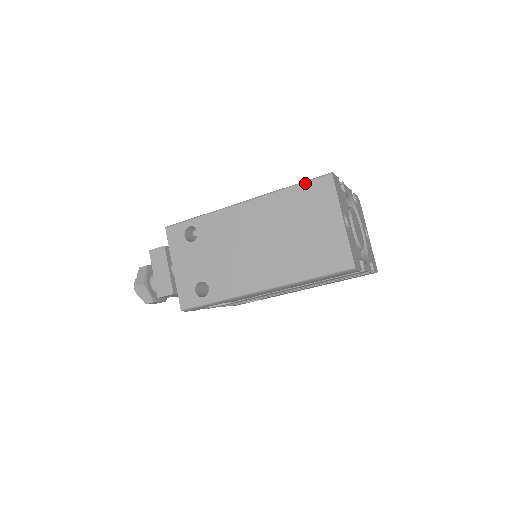
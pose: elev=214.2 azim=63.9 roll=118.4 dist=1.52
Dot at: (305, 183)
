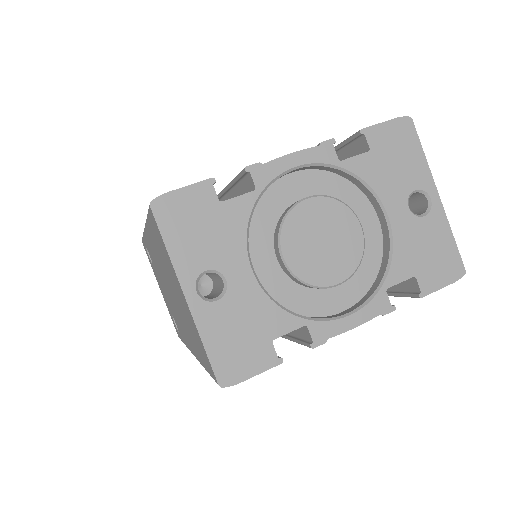
Dot at: (148, 215)
